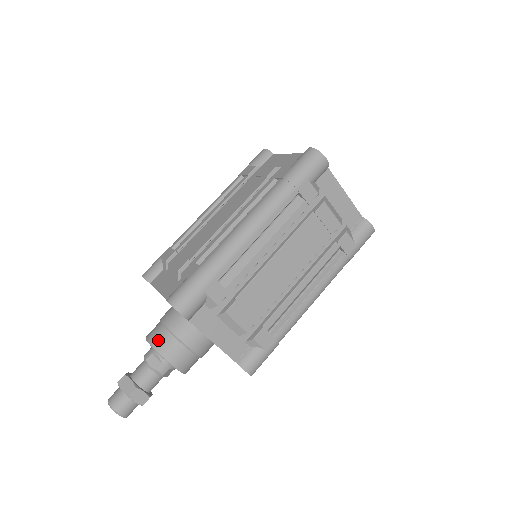
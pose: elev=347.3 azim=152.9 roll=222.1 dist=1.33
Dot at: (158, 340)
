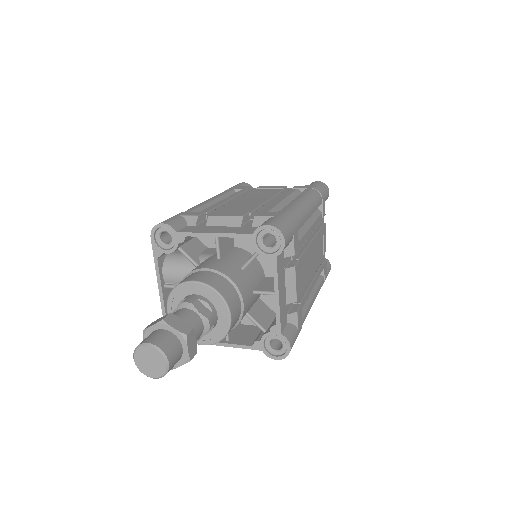
Dot at: (215, 281)
